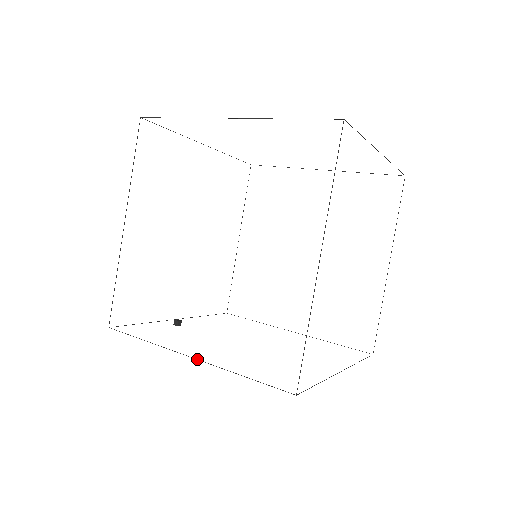
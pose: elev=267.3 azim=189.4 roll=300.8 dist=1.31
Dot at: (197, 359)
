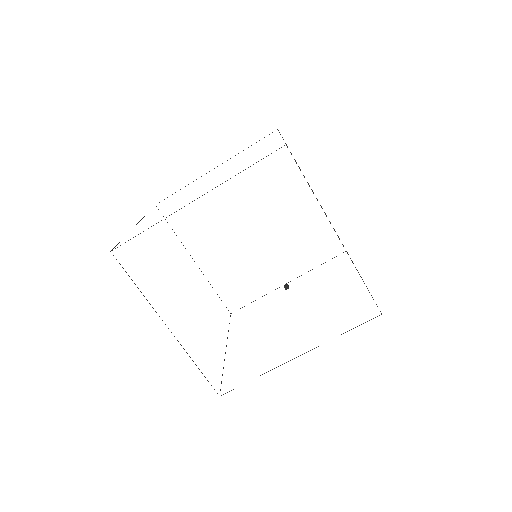
Dot at: (225, 352)
